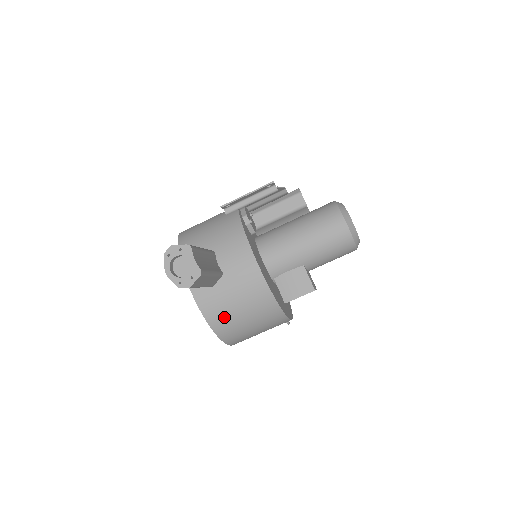
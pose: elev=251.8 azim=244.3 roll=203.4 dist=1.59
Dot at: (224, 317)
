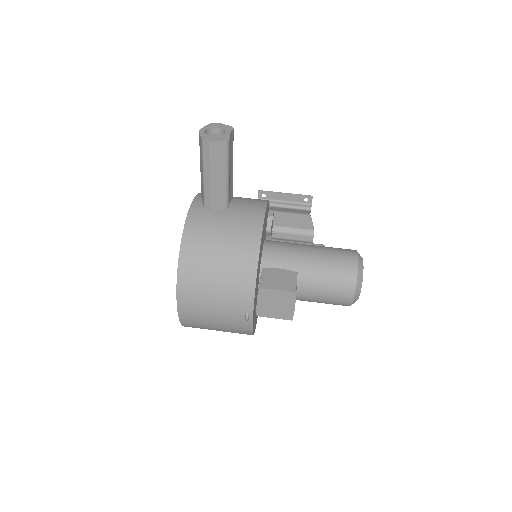
Dot at: (201, 241)
